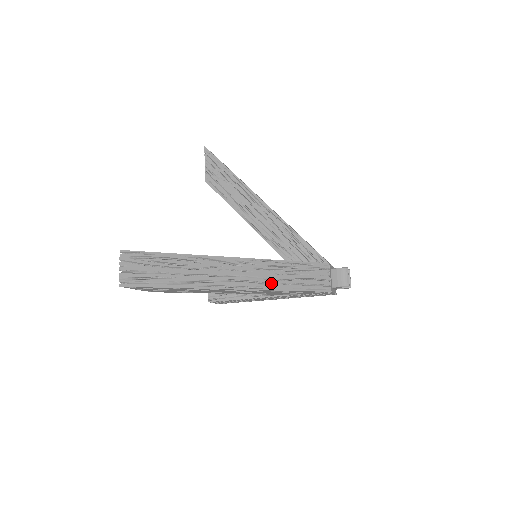
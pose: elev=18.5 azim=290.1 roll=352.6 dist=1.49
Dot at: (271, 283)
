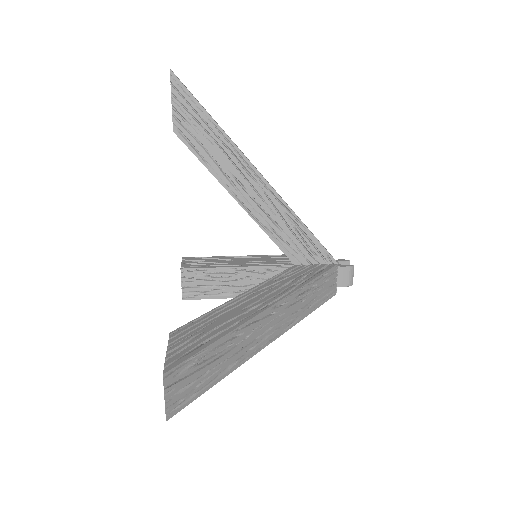
Dot at: (297, 316)
